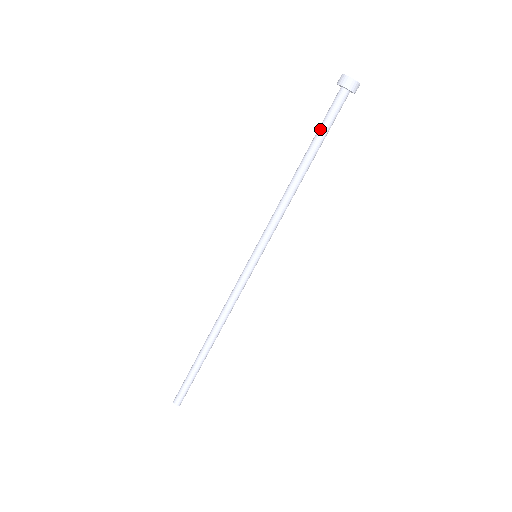
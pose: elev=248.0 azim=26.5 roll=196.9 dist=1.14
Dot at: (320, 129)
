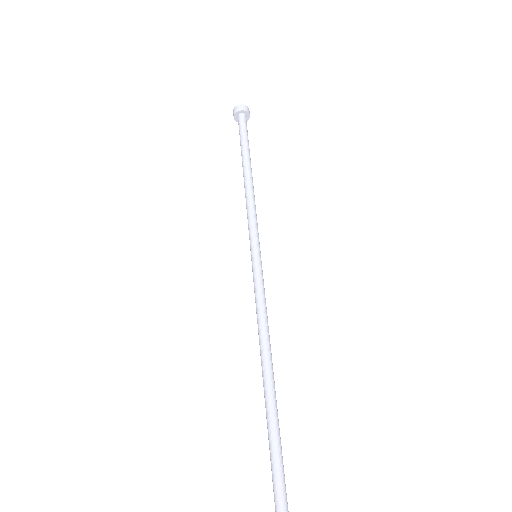
Dot at: (243, 141)
